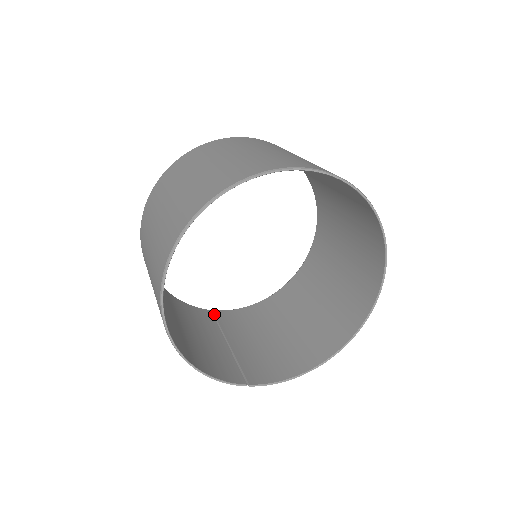
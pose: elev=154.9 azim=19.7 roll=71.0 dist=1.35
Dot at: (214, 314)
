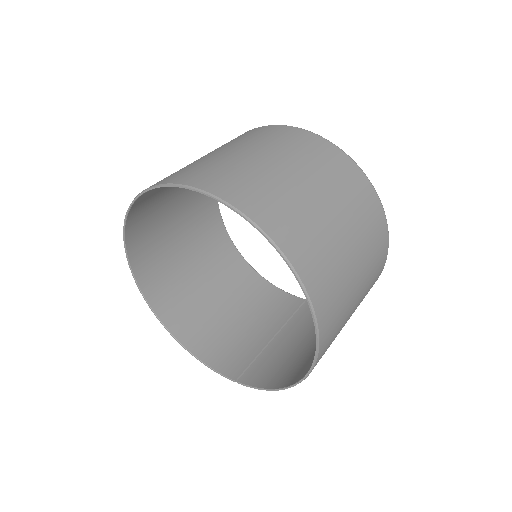
Dot at: (303, 304)
